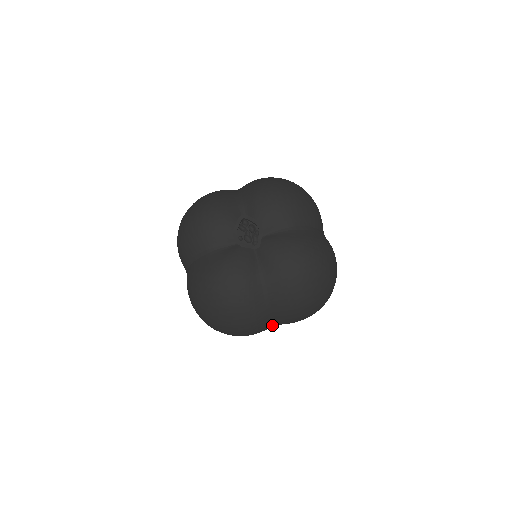
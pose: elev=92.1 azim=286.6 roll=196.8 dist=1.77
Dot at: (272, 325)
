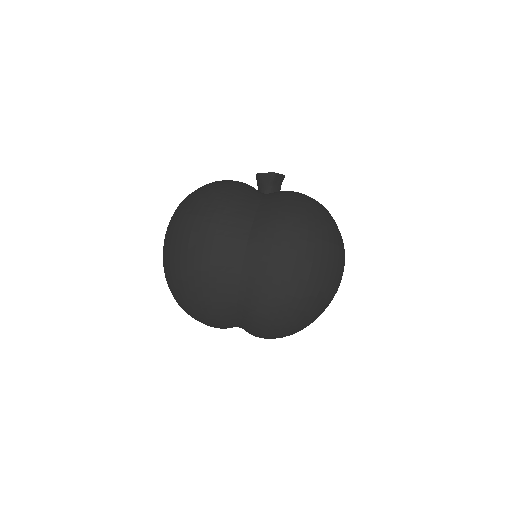
Dot at: (241, 249)
